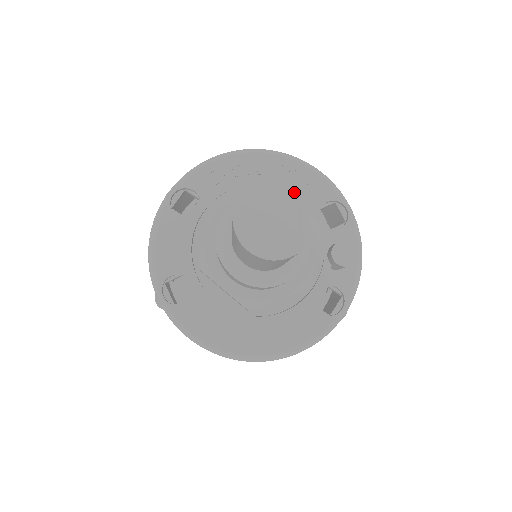
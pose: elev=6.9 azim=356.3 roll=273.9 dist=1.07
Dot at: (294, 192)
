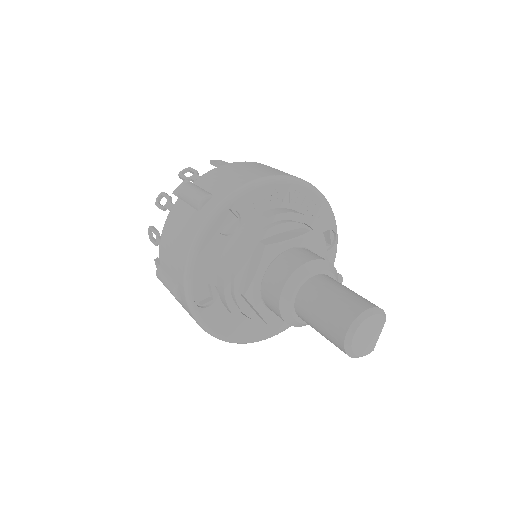
Dot at: (385, 318)
